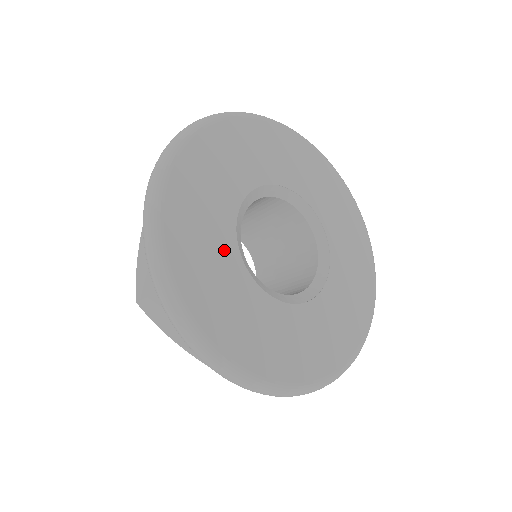
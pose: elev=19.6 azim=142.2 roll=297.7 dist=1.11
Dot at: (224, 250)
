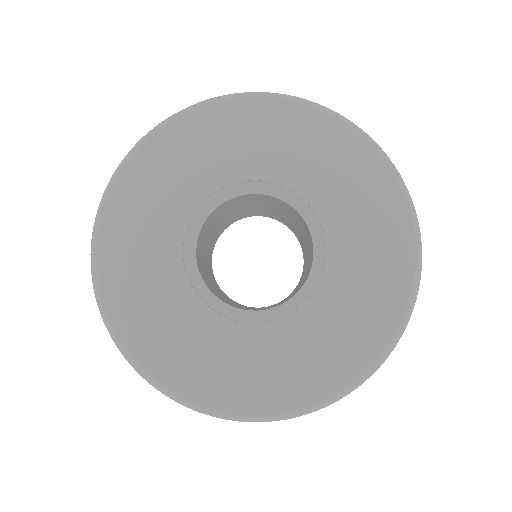
Dot at: (174, 295)
